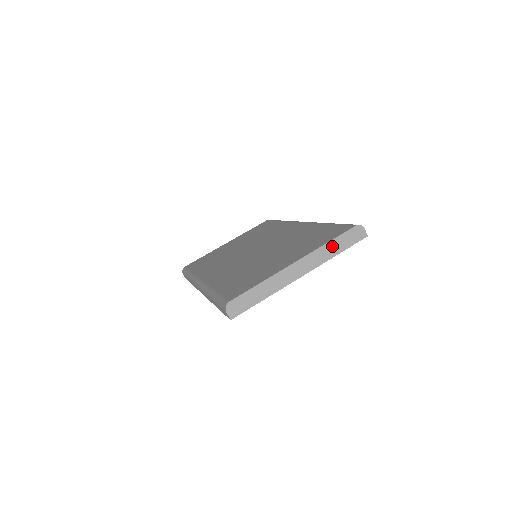
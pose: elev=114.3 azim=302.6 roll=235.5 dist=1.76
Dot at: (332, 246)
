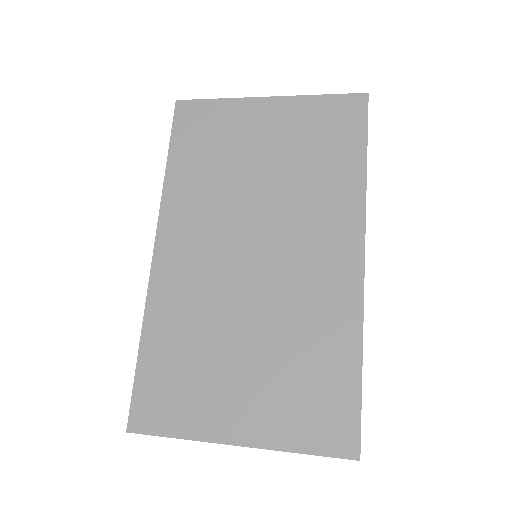
Dot at: occluded
